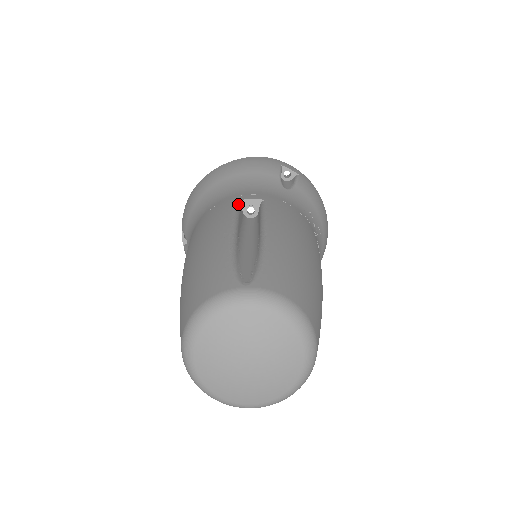
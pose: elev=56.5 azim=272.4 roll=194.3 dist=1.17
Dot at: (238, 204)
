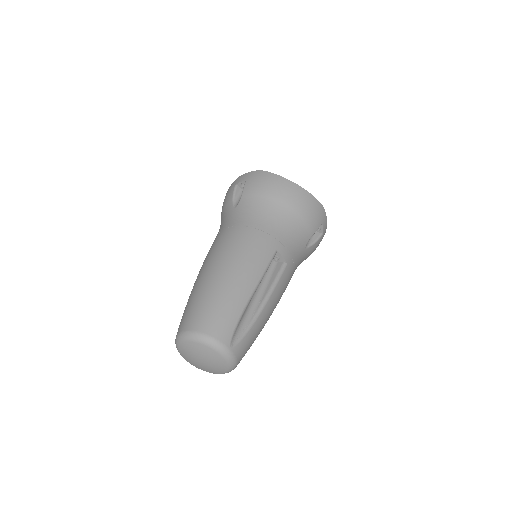
Dot at: occluded
